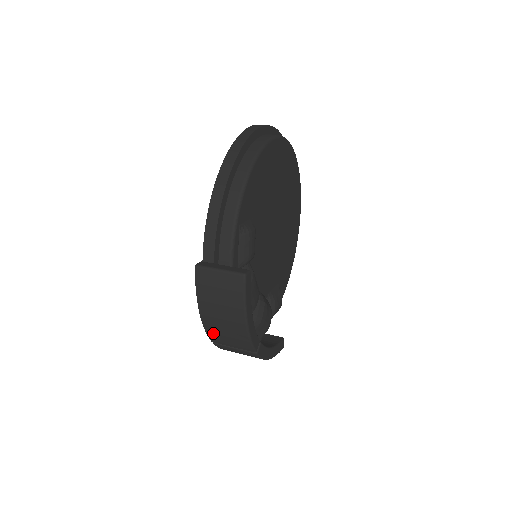
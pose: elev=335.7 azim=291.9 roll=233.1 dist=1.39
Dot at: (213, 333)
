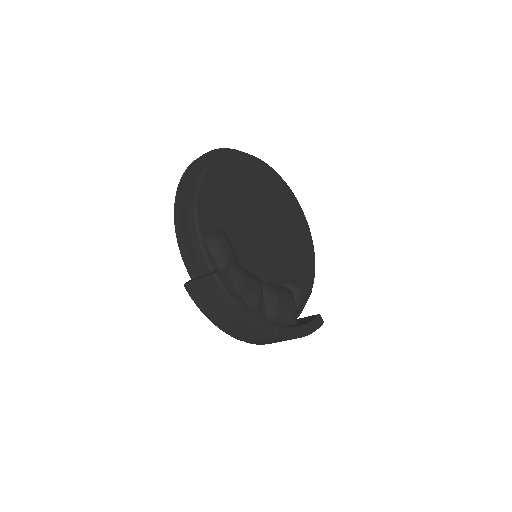
Dot at: (232, 333)
